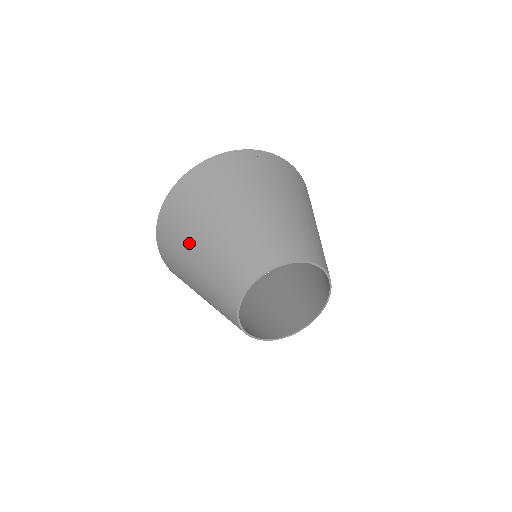
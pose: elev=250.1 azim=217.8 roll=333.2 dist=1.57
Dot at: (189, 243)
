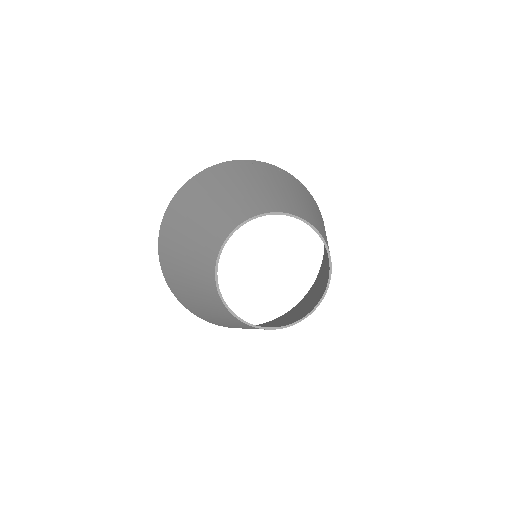
Dot at: (177, 261)
